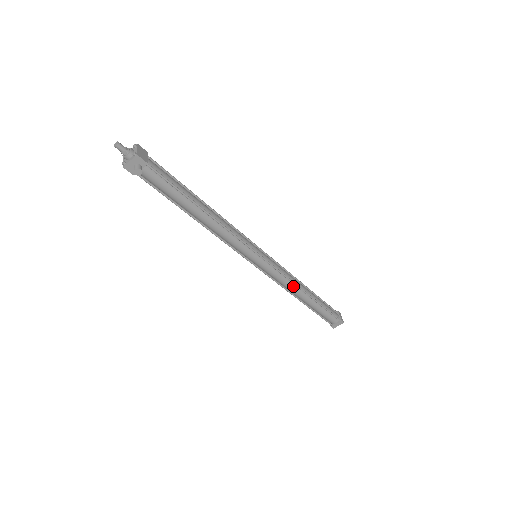
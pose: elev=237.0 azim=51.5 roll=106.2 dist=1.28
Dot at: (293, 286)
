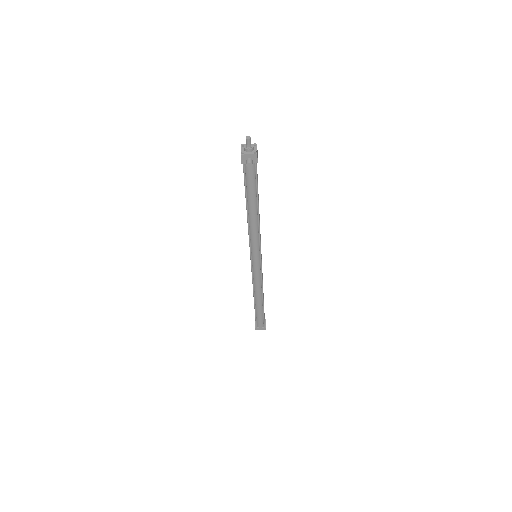
Dot at: (260, 289)
